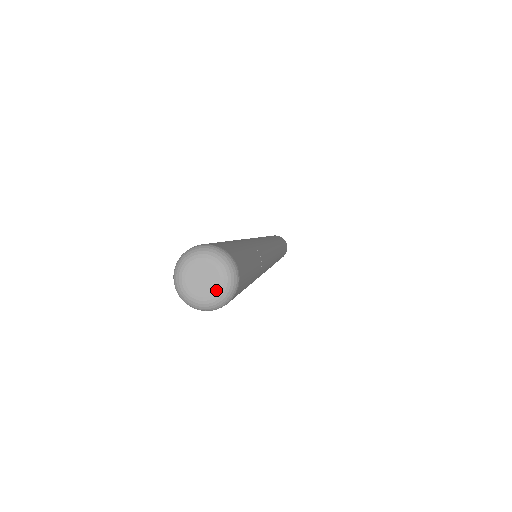
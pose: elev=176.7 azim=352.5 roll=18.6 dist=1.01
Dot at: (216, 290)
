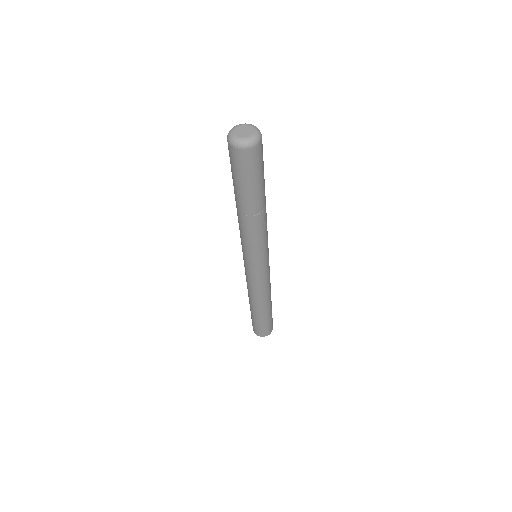
Dot at: (251, 134)
